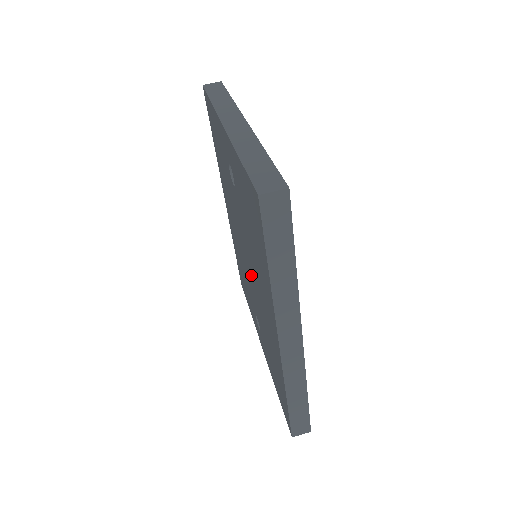
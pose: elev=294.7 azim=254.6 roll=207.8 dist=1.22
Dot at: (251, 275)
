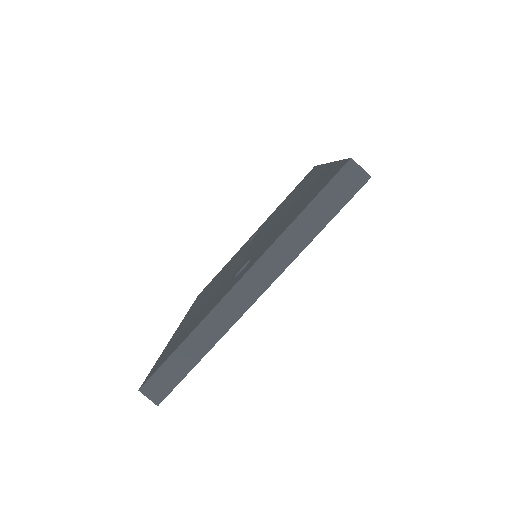
Dot at: occluded
